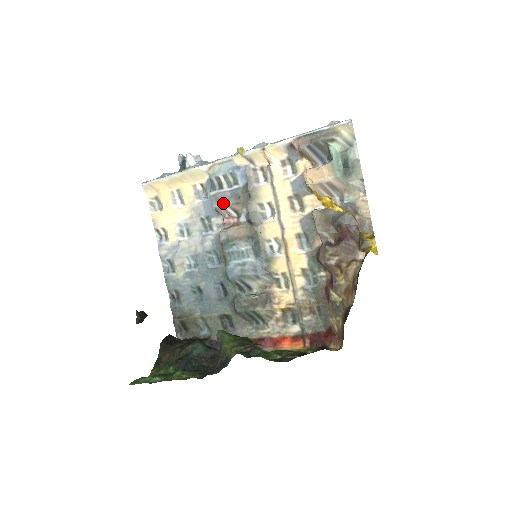
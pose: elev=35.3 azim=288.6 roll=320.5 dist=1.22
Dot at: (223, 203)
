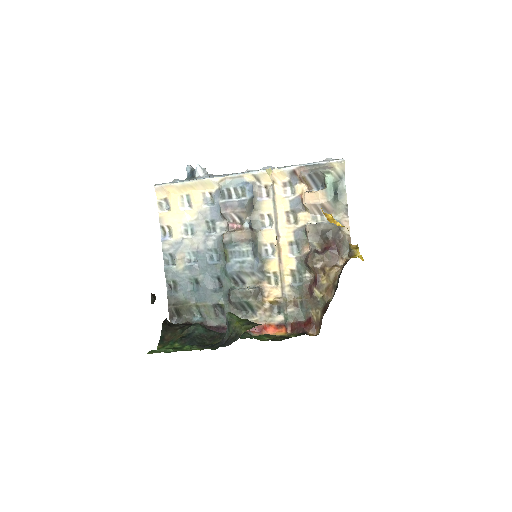
Dot at: (230, 210)
